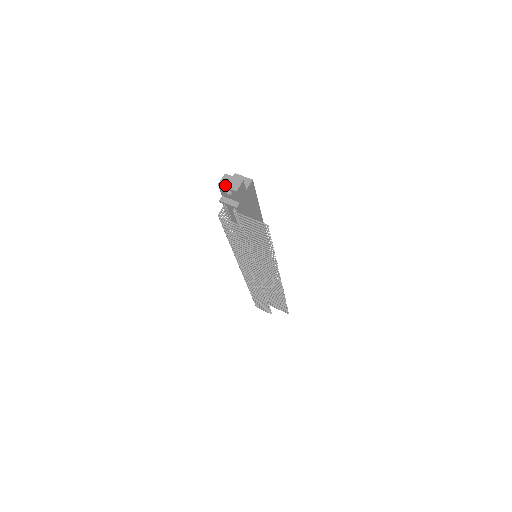
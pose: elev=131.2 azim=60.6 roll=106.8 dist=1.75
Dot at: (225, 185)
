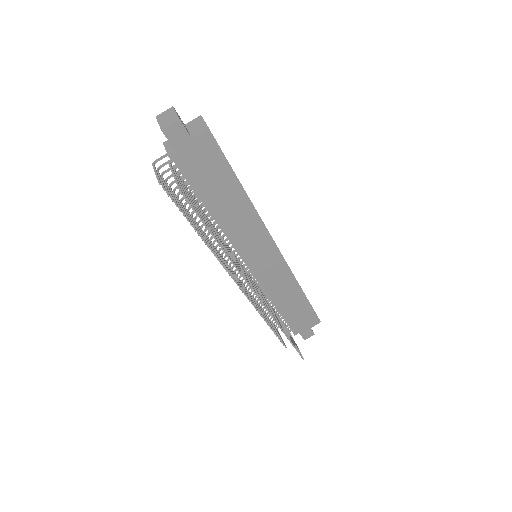
Dot at: (160, 119)
